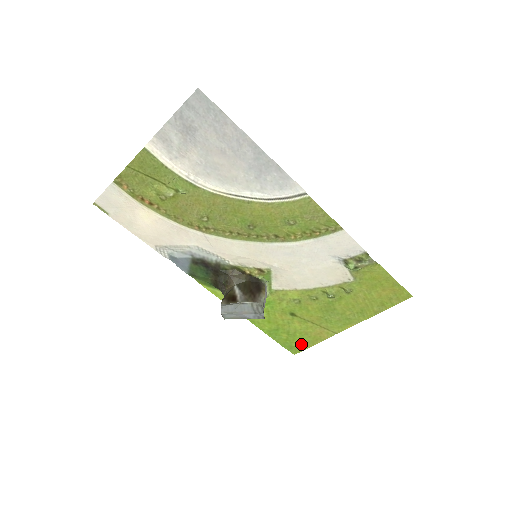
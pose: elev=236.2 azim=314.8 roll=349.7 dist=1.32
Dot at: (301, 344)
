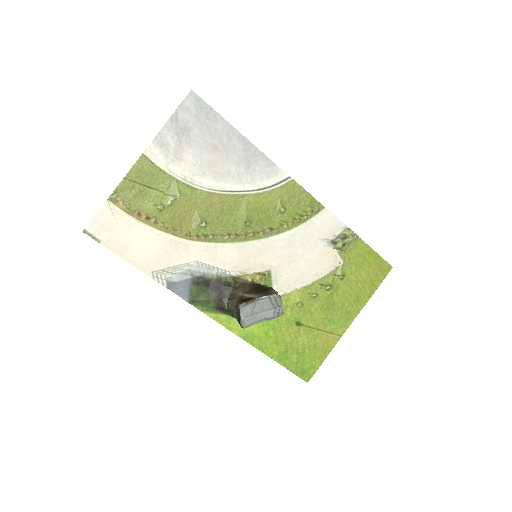
Dot at: (312, 364)
